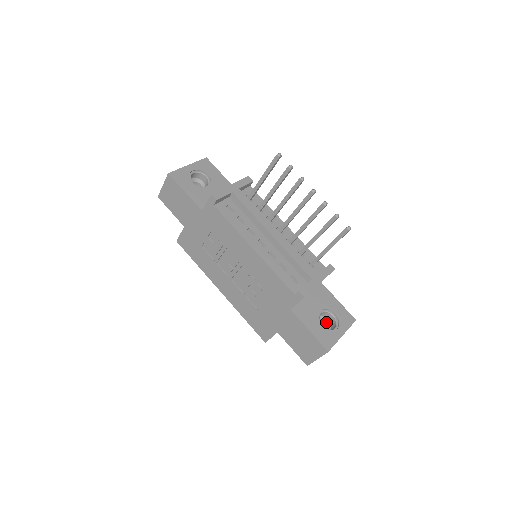
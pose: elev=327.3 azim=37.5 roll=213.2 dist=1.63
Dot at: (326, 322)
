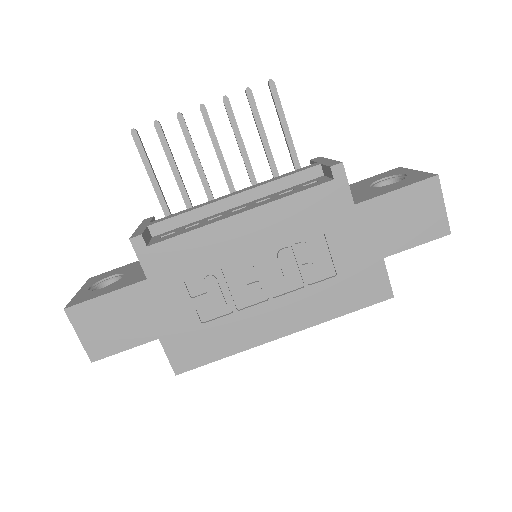
Dot at: occluded
